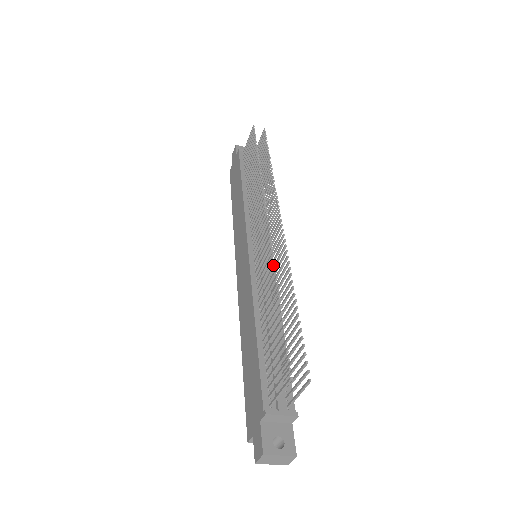
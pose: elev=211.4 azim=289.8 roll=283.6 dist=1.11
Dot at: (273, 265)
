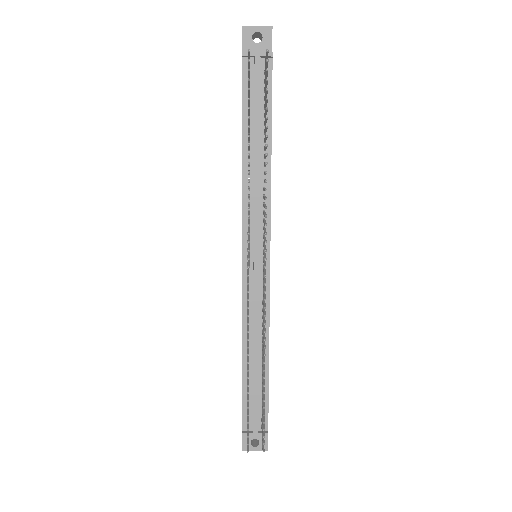
Dot at: (247, 339)
